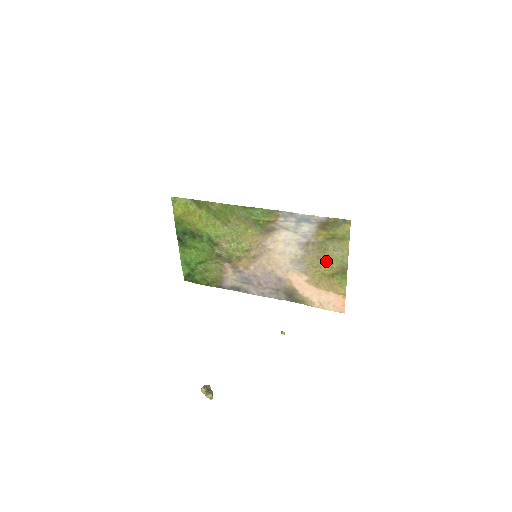
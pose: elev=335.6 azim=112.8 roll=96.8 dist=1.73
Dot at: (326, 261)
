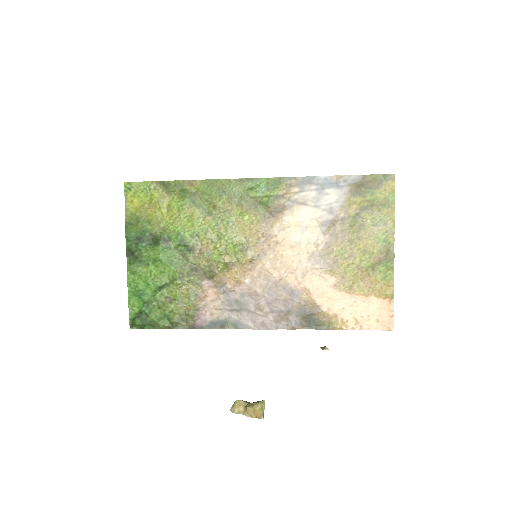
Dot at: (363, 245)
